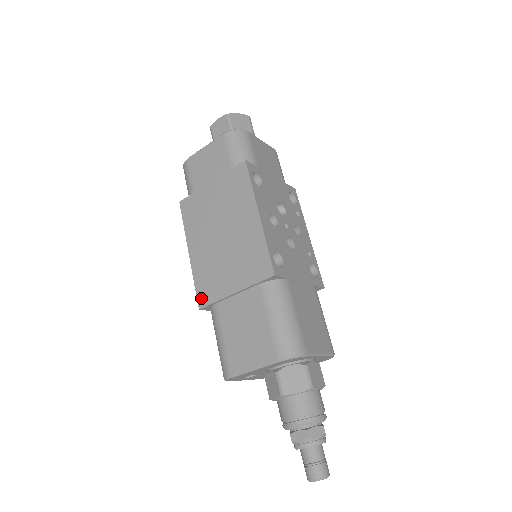
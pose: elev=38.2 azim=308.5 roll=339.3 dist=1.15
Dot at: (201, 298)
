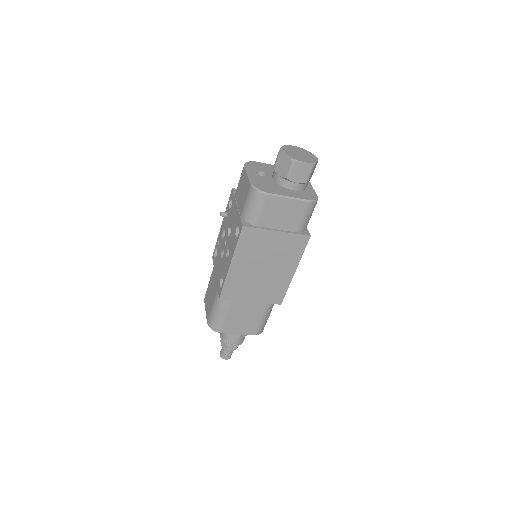
Dot at: (225, 294)
